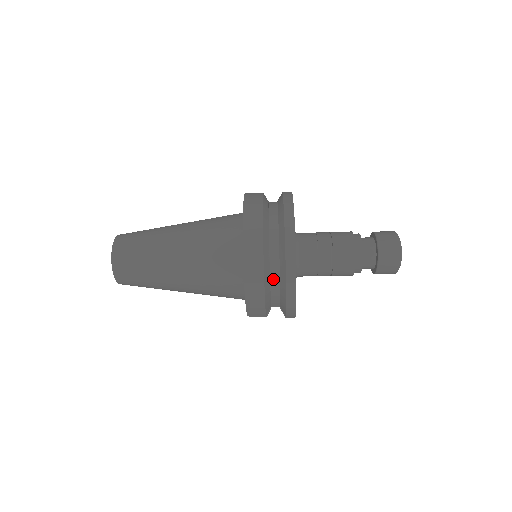
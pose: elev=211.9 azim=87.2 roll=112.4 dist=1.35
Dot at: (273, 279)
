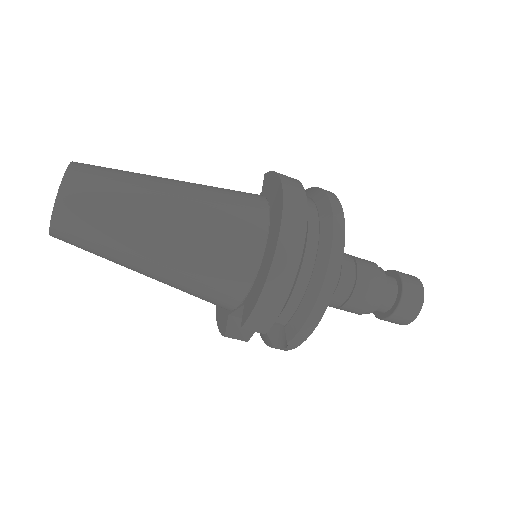
Dot at: (300, 281)
